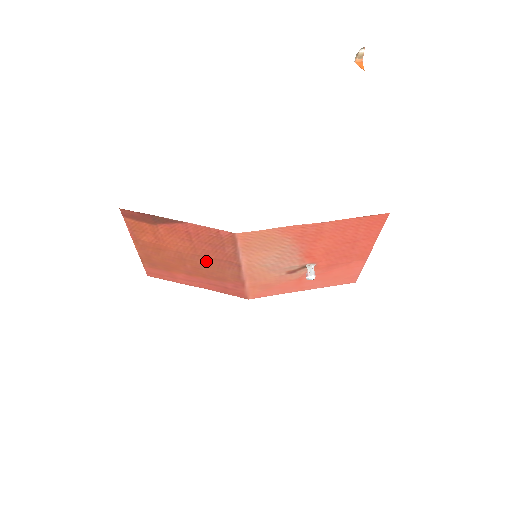
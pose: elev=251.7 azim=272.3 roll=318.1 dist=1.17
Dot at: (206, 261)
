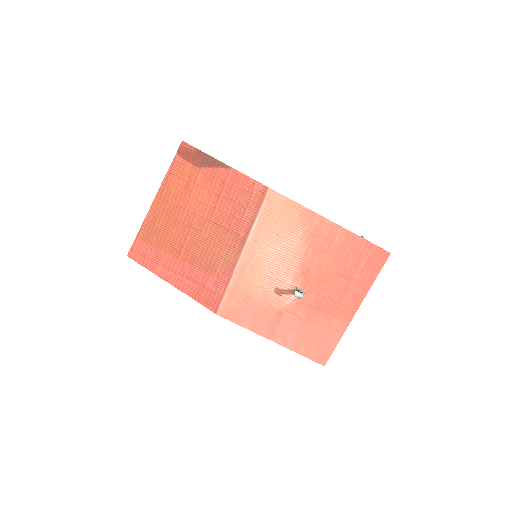
Dot at: (212, 232)
